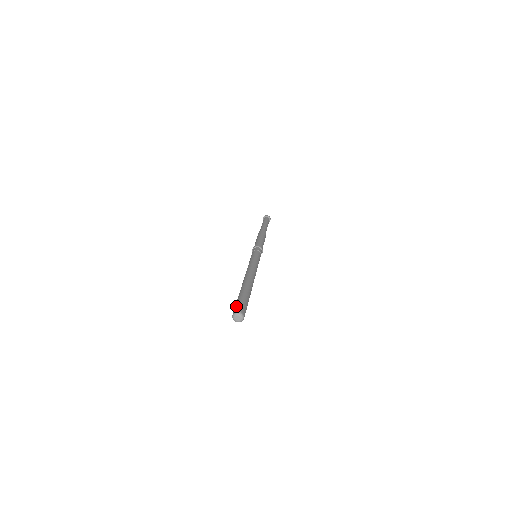
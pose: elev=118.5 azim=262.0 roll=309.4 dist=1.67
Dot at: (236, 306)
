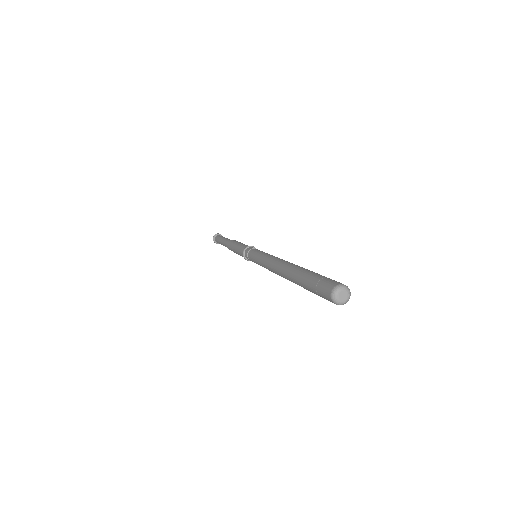
Dot at: (323, 283)
